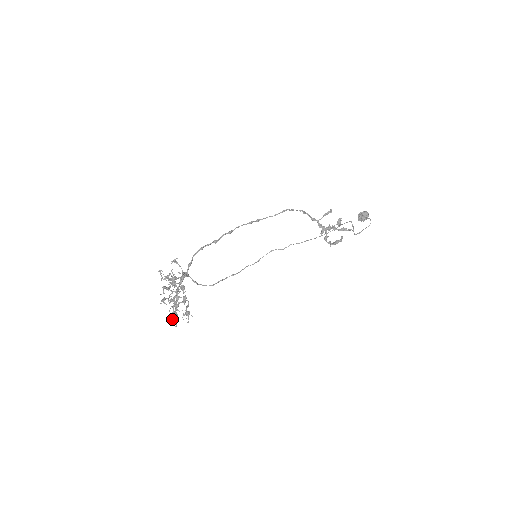
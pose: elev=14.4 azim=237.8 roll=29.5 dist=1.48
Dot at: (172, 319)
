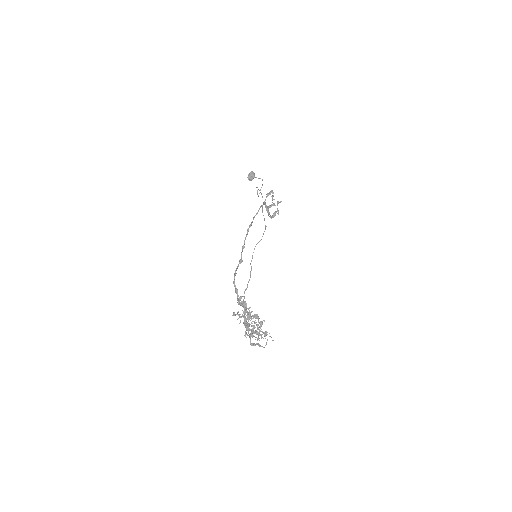
Dot at: (252, 344)
